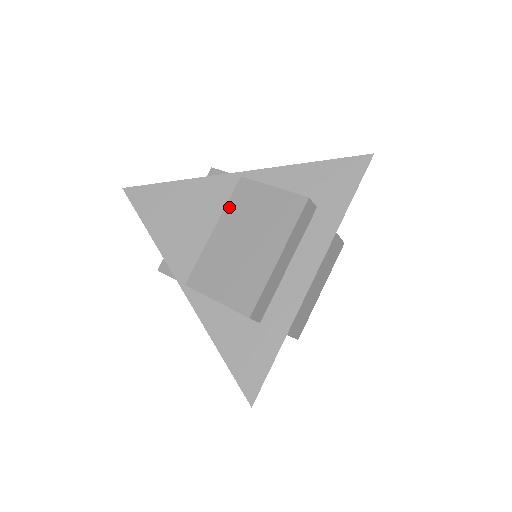
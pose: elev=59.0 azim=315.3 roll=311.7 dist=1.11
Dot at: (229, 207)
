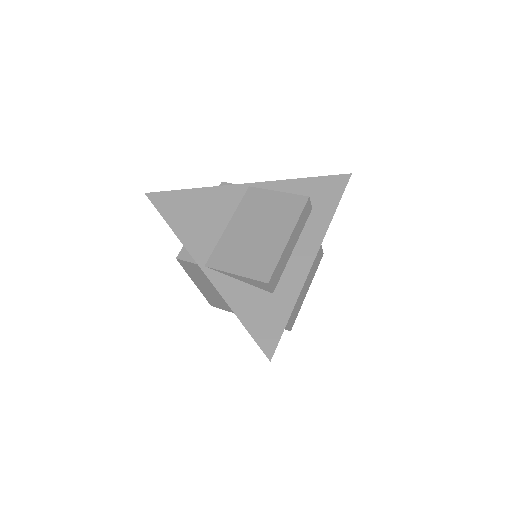
Dot at: (241, 207)
